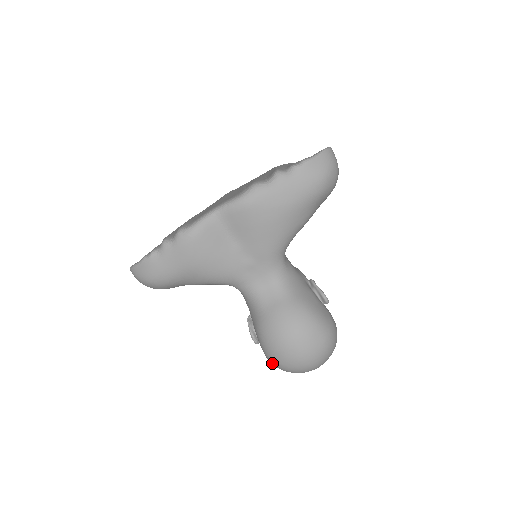
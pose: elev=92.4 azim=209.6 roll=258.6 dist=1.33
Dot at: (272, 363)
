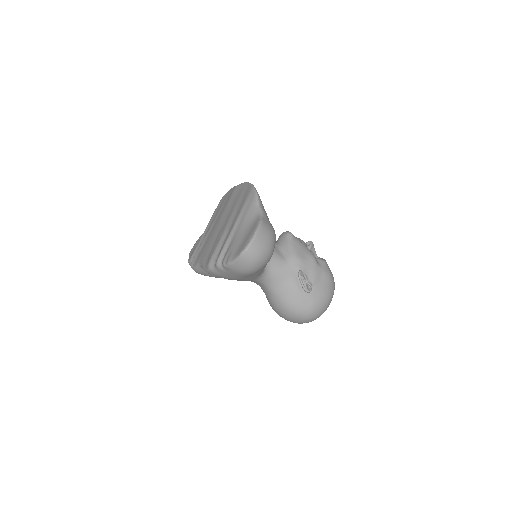
Dot at: occluded
